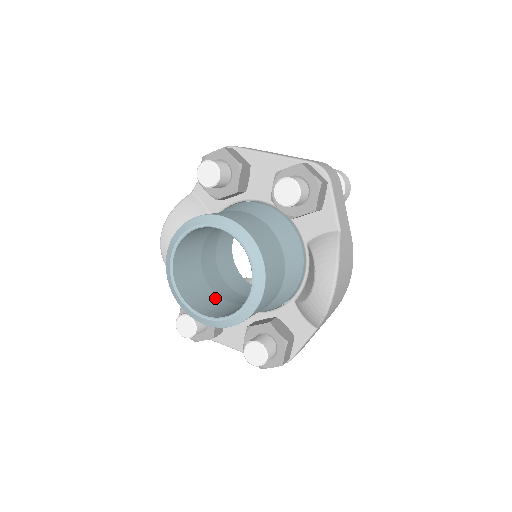
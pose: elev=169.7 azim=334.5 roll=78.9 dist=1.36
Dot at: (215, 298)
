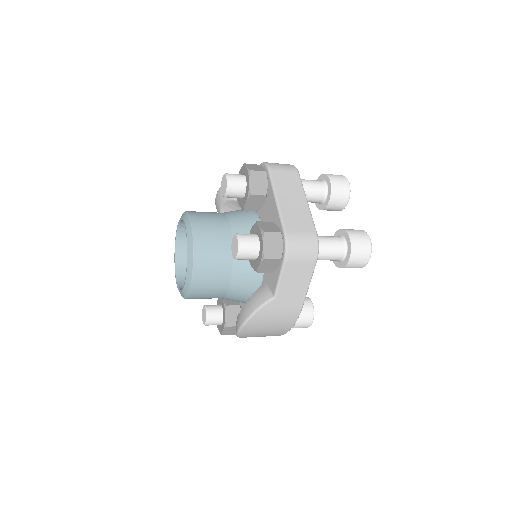
Dot at: occluded
